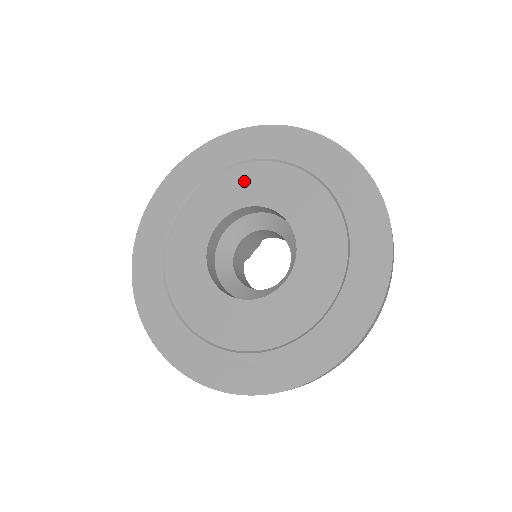
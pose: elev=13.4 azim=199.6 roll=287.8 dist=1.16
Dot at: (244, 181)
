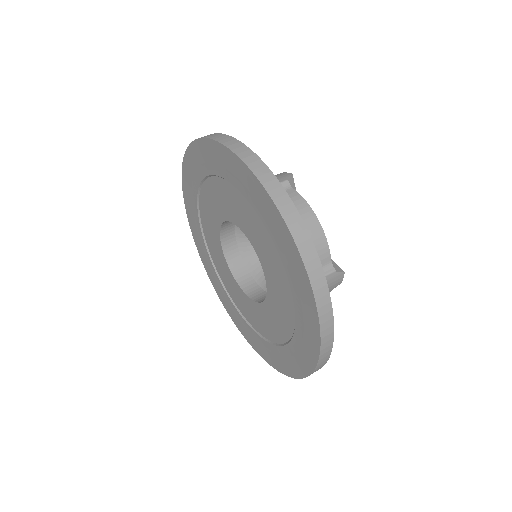
Dot at: (252, 222)
